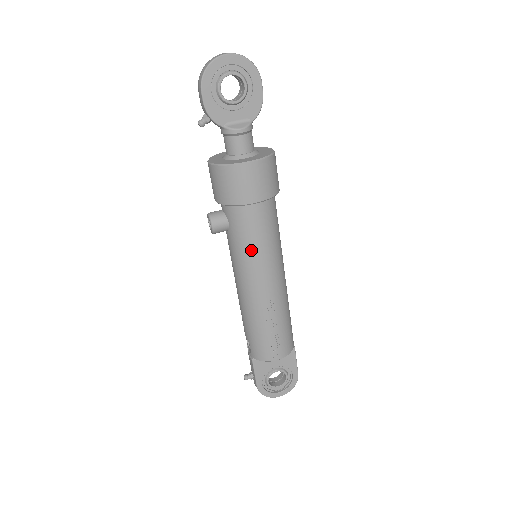
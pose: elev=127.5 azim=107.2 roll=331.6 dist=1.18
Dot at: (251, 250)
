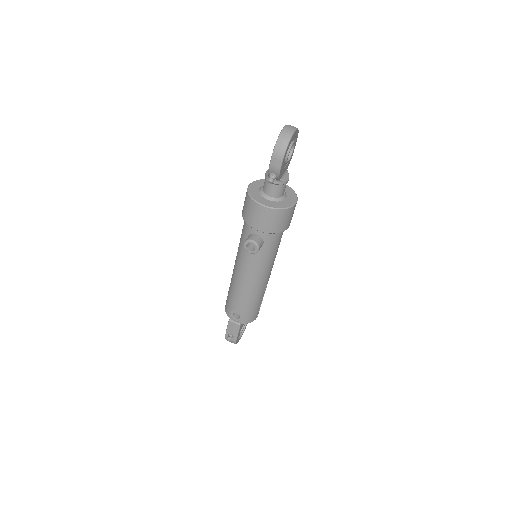
Dot at: (273, 256)
